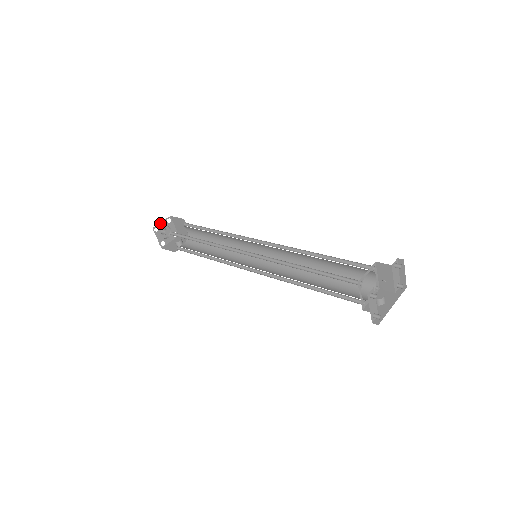
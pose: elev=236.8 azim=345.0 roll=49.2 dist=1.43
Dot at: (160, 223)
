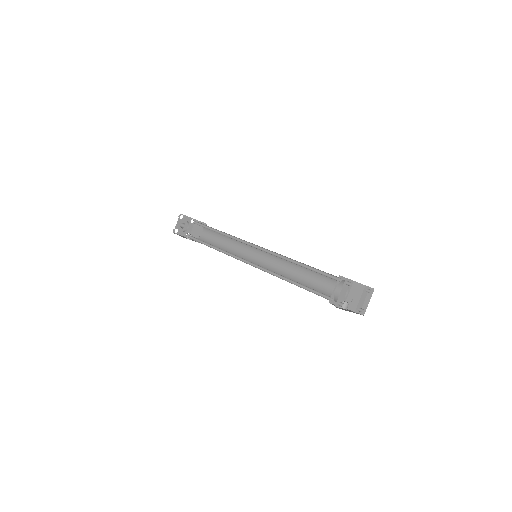
Dot at: (187, 216)
